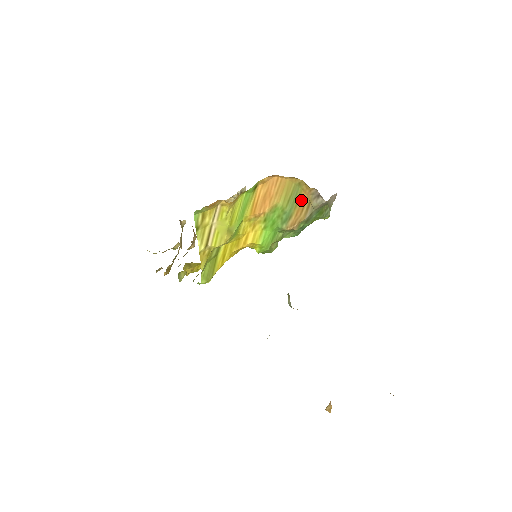
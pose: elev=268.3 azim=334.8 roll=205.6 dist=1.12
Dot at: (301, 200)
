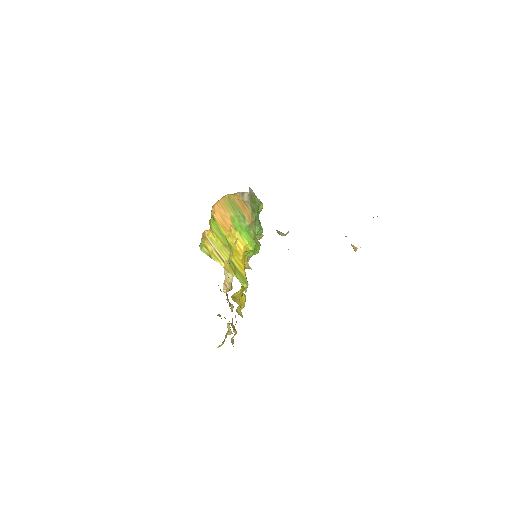
Dot at: (238, 204)
